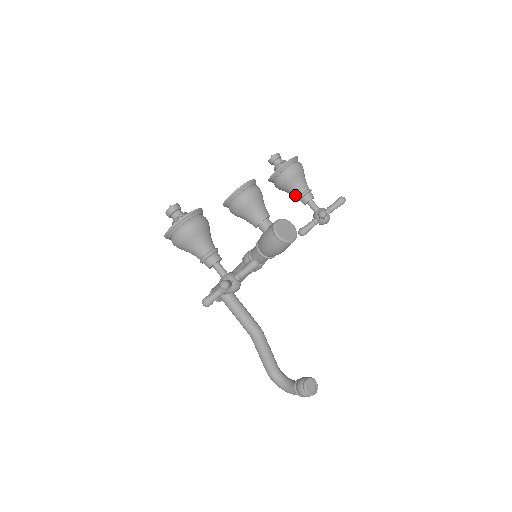
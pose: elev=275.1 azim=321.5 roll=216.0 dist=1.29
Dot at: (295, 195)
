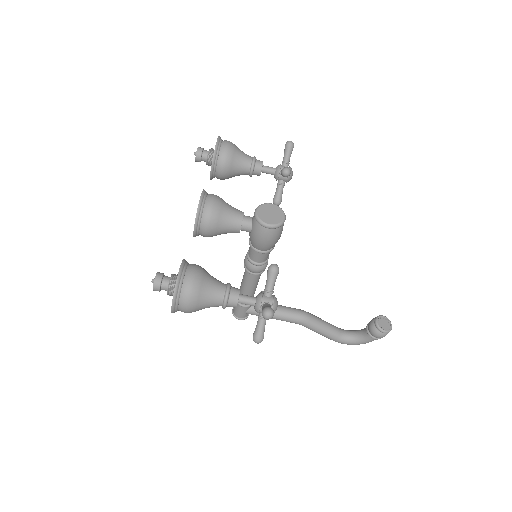
Dot at: (245, 173)
